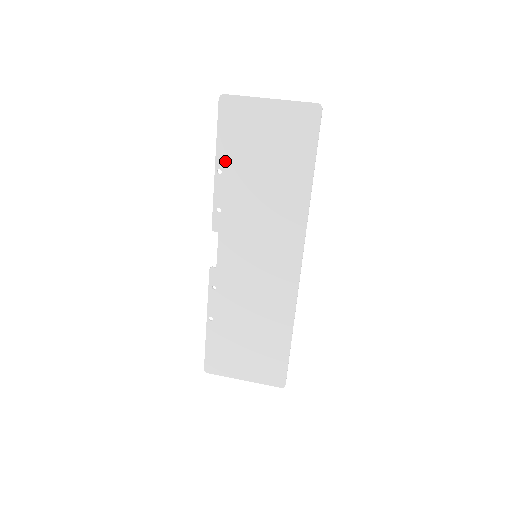
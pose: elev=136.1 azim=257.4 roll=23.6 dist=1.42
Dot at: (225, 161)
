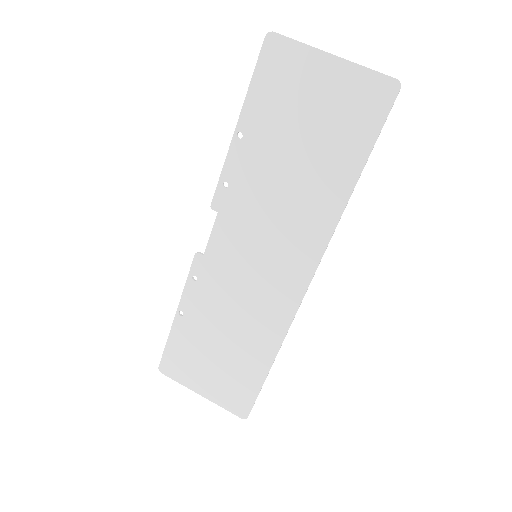
Dot at: (250, 123)
